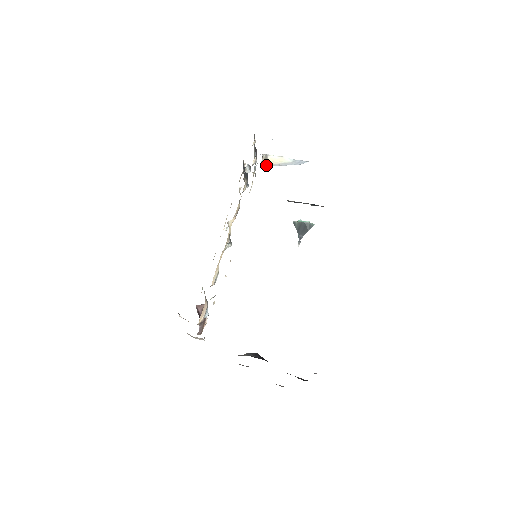
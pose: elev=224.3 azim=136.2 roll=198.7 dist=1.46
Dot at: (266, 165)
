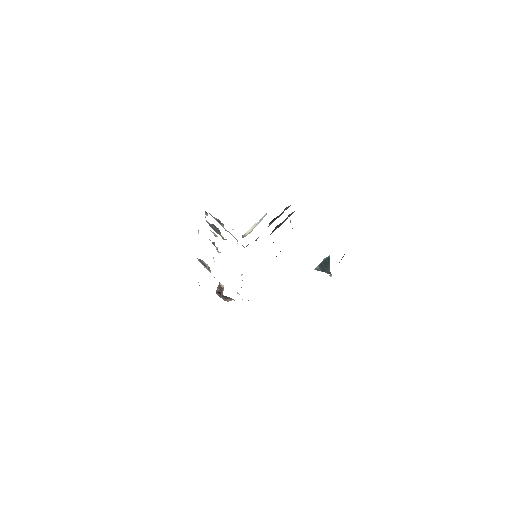
Dot at: (245, 236)
